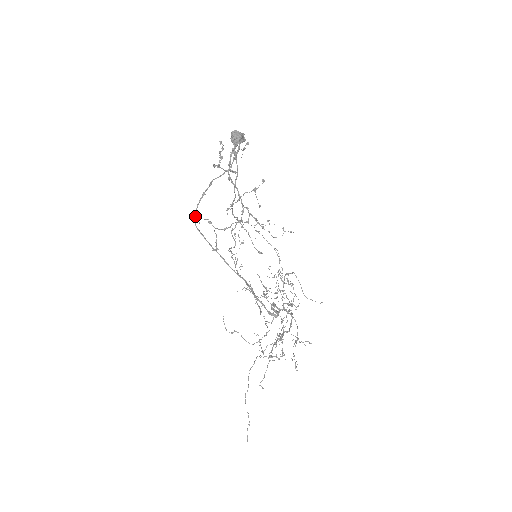
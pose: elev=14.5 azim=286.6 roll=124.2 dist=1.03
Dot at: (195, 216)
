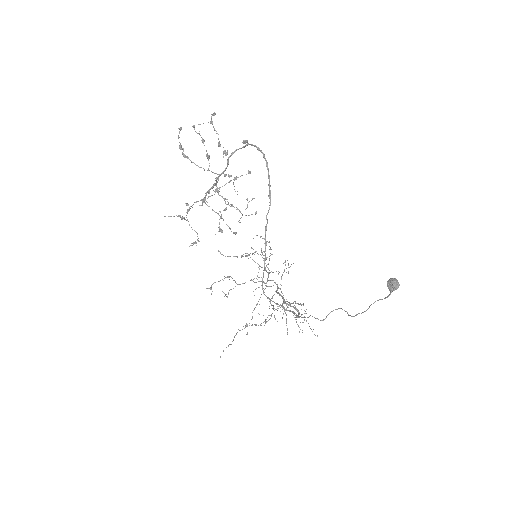
Dot at: occluded
